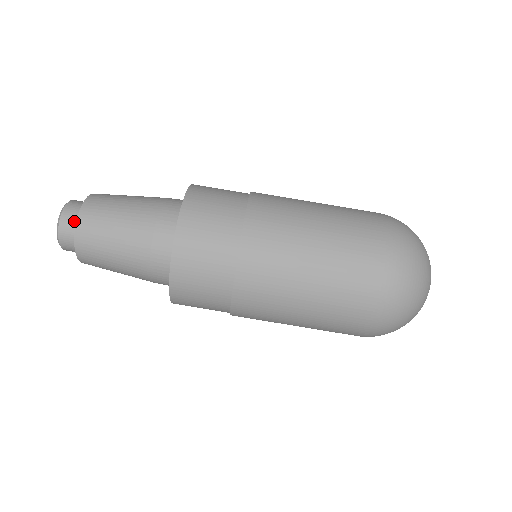
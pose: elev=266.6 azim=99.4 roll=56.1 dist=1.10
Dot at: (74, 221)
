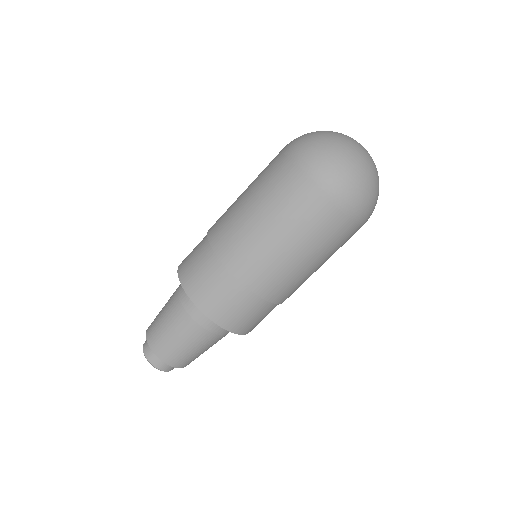
Dot at: occluded
